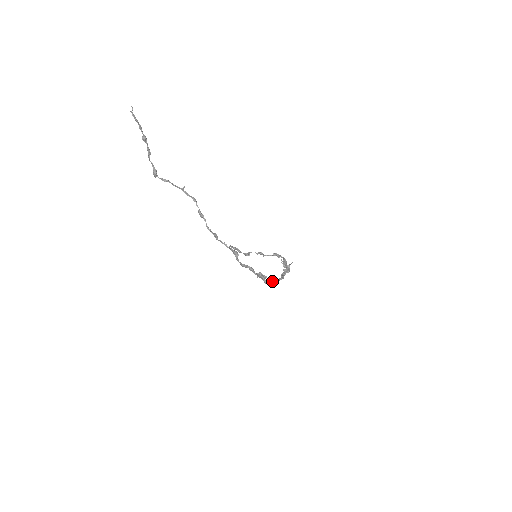
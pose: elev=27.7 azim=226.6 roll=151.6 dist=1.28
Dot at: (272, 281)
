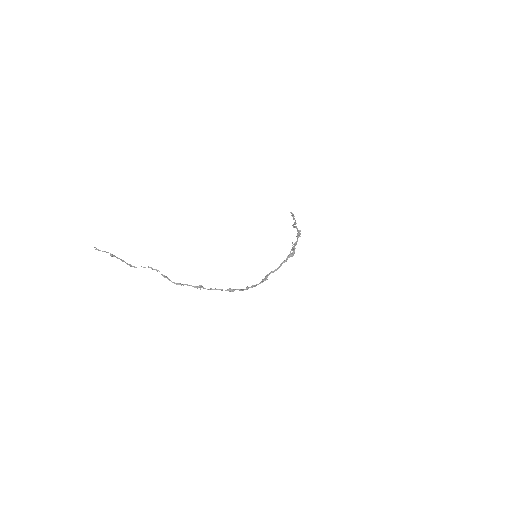
Dot at: (267, 275)
